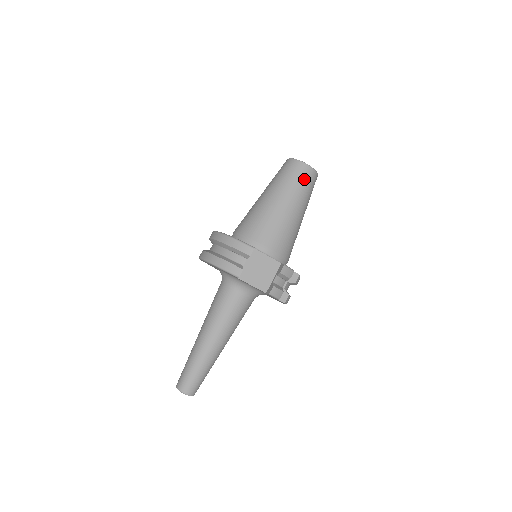
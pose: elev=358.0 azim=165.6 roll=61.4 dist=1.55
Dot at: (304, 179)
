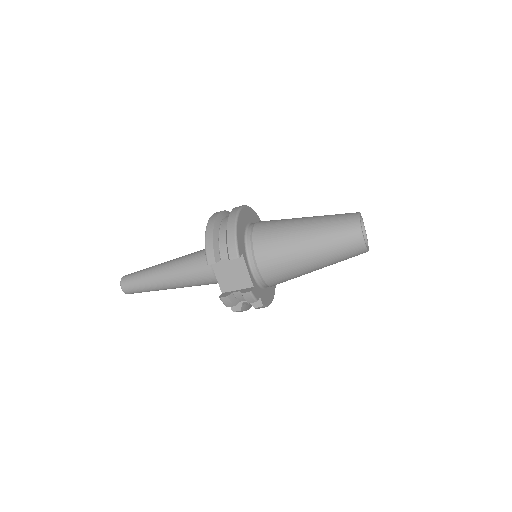
Dot at: (346, 245)
